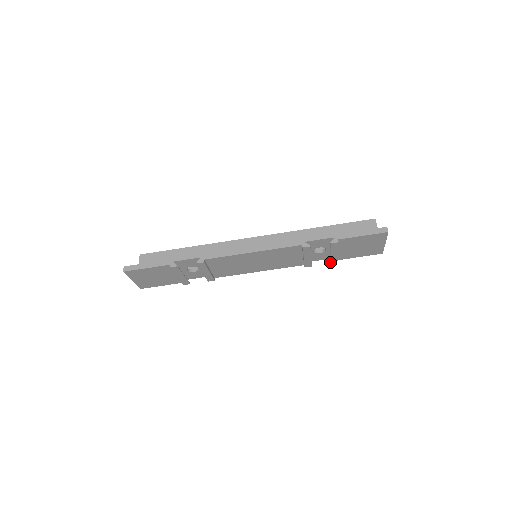
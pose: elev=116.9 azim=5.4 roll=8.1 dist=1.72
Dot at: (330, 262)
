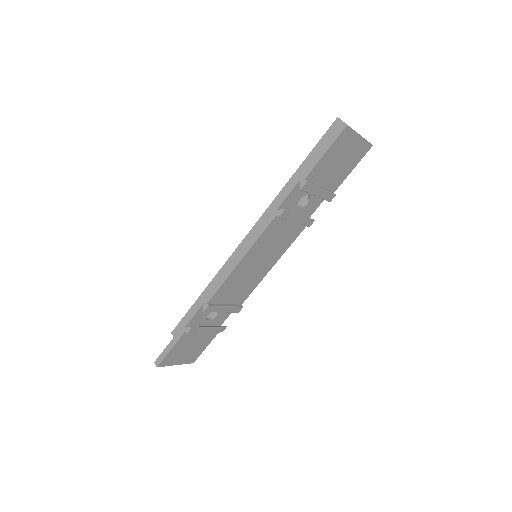
Dot at: (328, 201)
